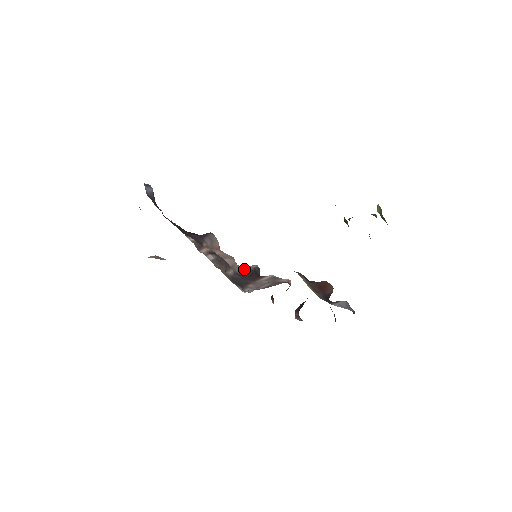
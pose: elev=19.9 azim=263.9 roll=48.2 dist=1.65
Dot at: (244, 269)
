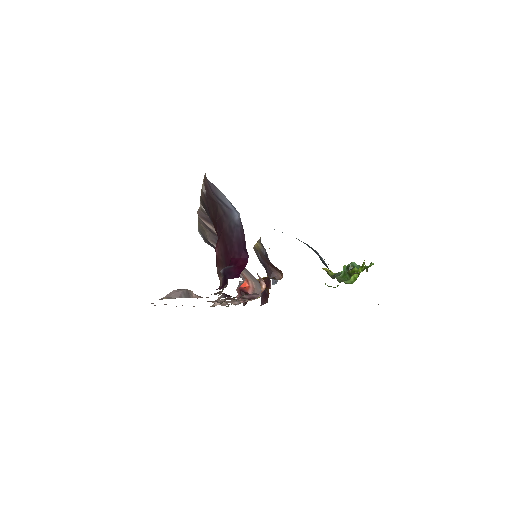
Dot at: occluded
